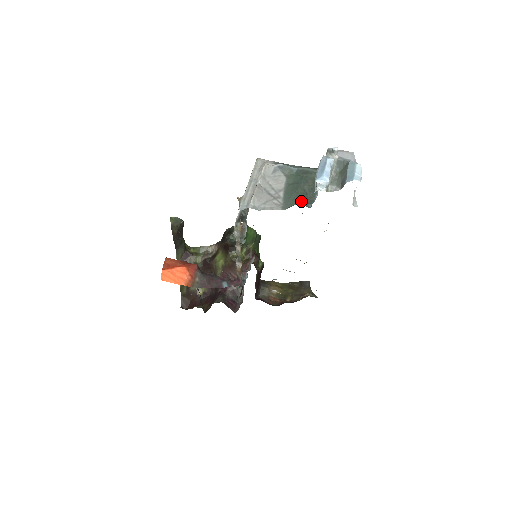
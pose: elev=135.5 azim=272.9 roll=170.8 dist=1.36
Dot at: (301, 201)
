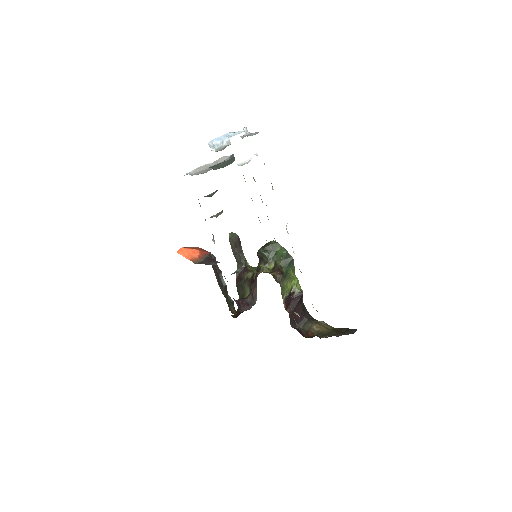
Dot at: (213, 166)
